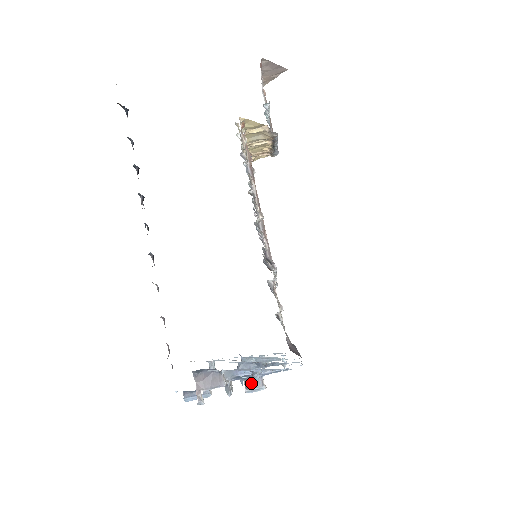
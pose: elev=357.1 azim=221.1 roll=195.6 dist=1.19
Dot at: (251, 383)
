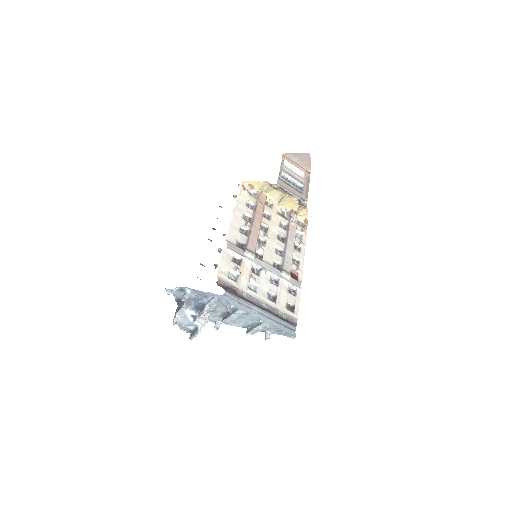
Dot at: (201, 311)
